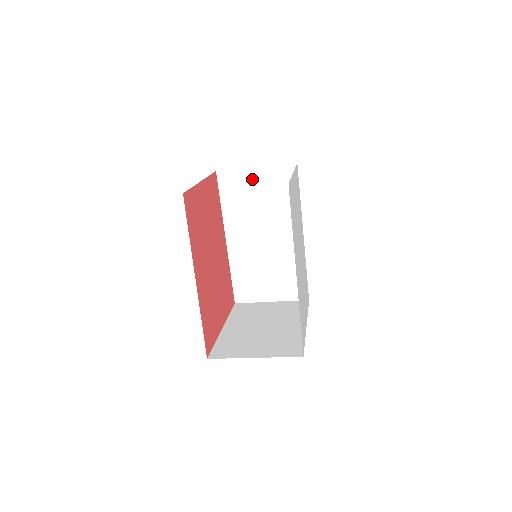
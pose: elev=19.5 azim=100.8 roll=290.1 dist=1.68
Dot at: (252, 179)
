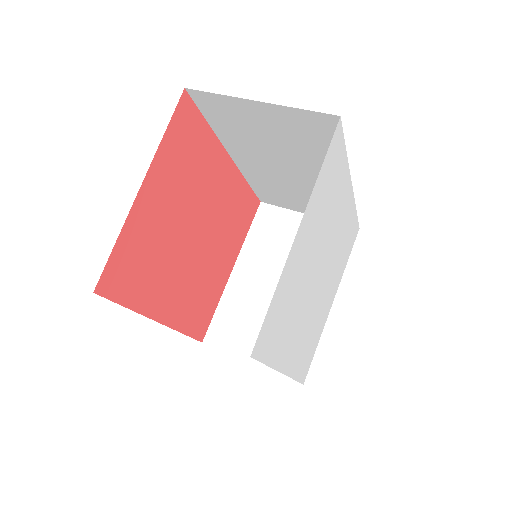
Dot at: (254, 113)
